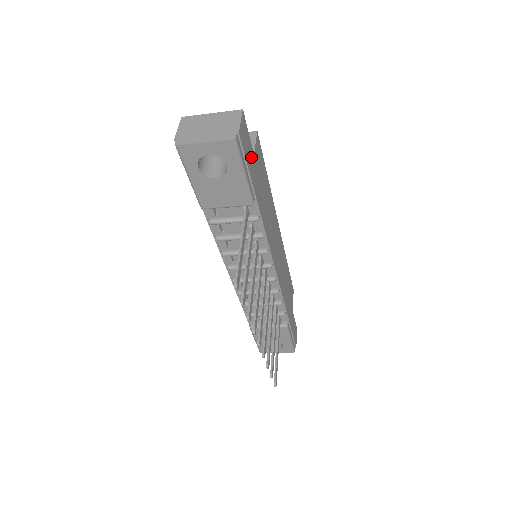
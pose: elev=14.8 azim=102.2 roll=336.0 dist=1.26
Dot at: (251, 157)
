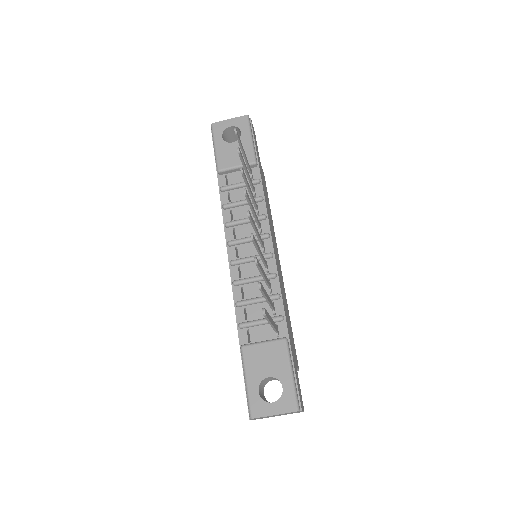
Dot at: occluded
